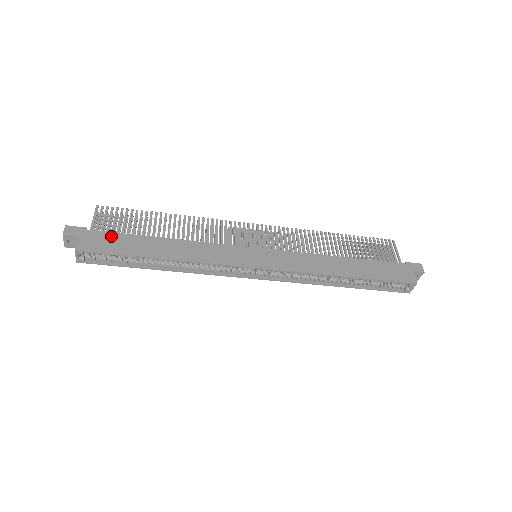
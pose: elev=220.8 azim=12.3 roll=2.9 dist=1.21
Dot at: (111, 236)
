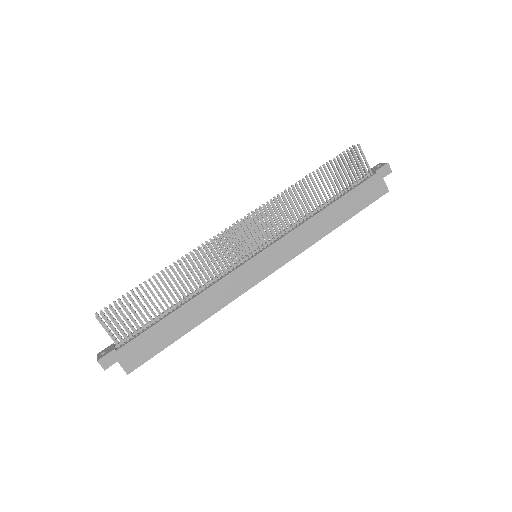
Dot at: (141, 340)
